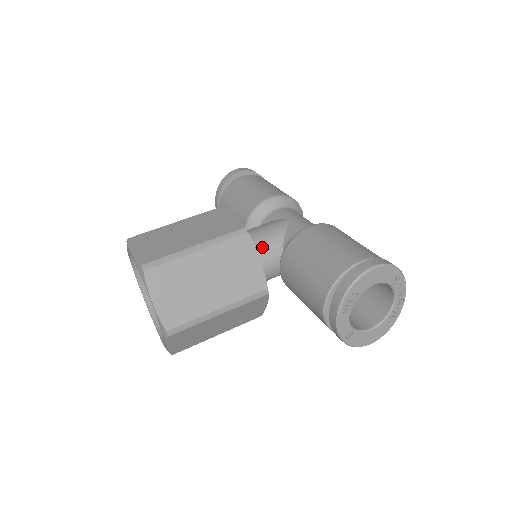
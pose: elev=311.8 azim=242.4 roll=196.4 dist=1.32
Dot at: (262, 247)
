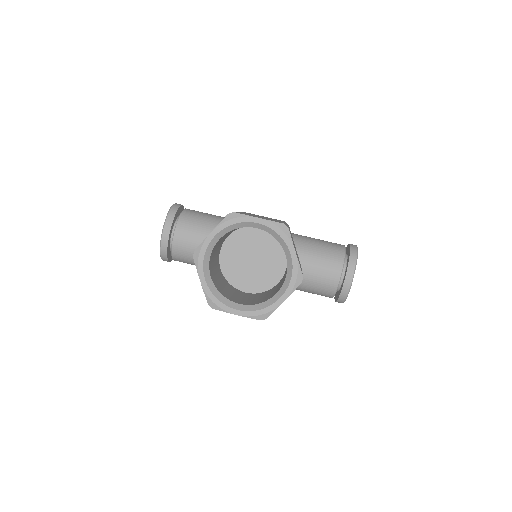
Dot at: occluded
